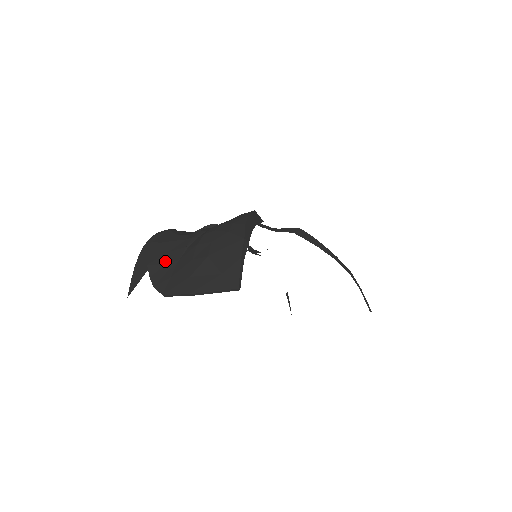
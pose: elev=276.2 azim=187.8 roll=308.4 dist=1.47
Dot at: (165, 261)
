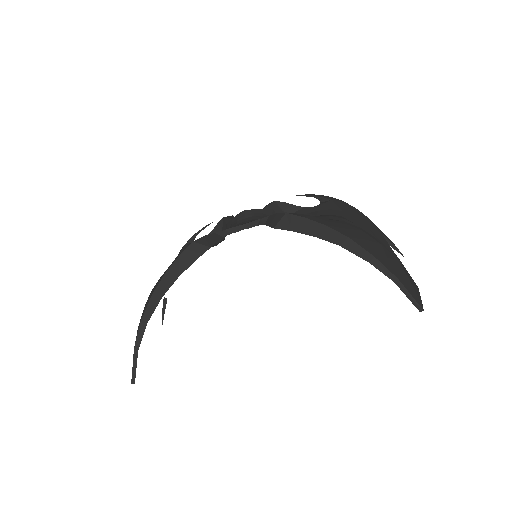
Dot at: occluded
